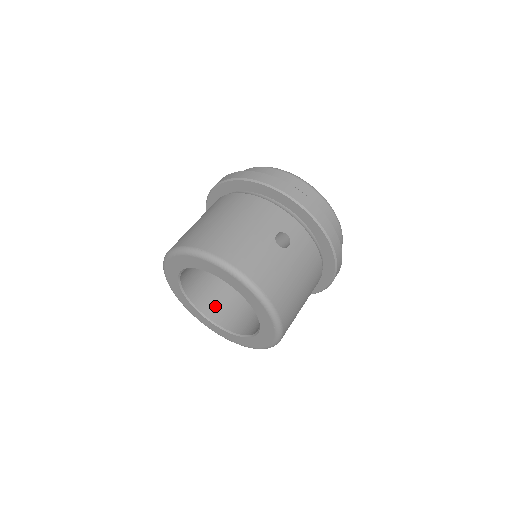
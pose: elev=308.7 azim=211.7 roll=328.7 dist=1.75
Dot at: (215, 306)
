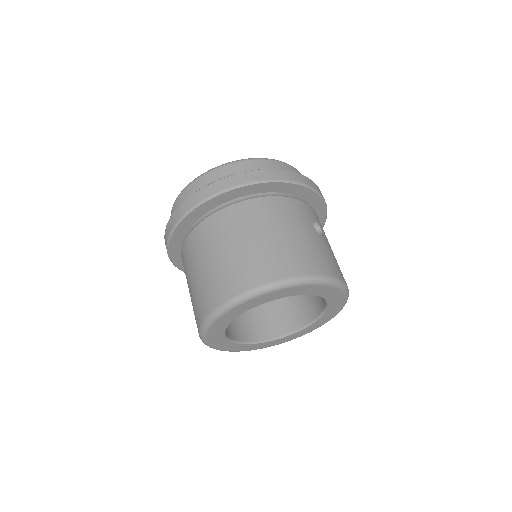
Dot at: (238, 327)
